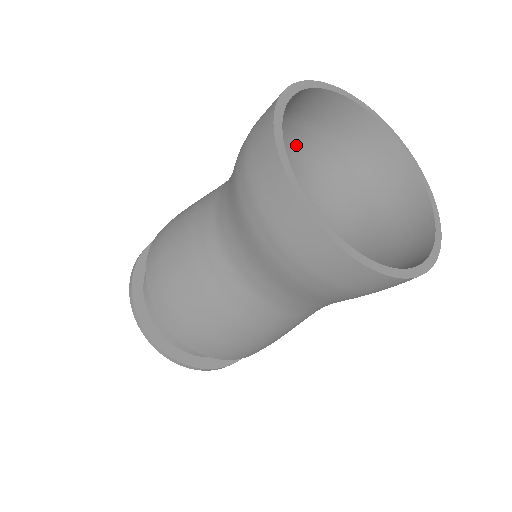
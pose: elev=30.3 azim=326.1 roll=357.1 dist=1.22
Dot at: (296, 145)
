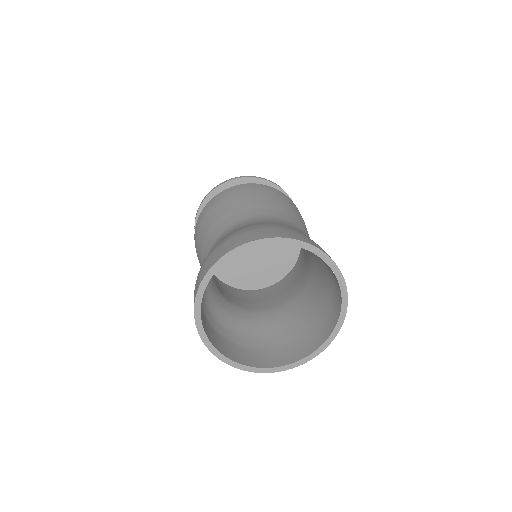
Dot at: occluded
